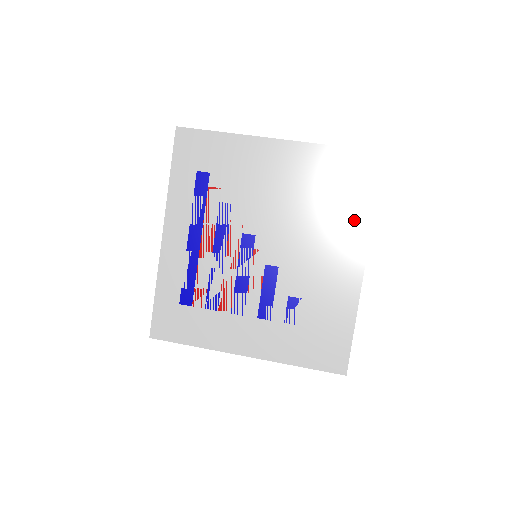
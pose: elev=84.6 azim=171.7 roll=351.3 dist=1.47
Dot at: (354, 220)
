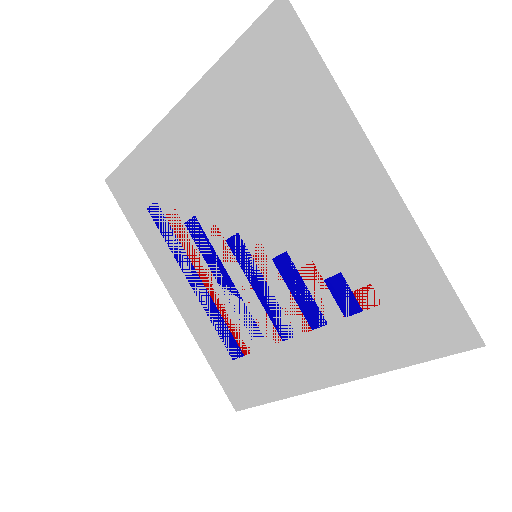
Dot at: (320, 118)
